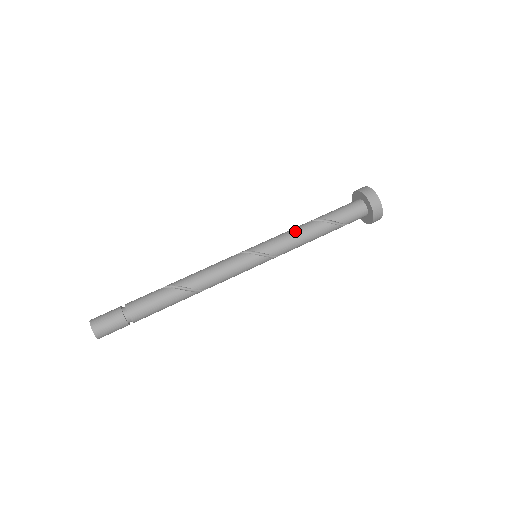
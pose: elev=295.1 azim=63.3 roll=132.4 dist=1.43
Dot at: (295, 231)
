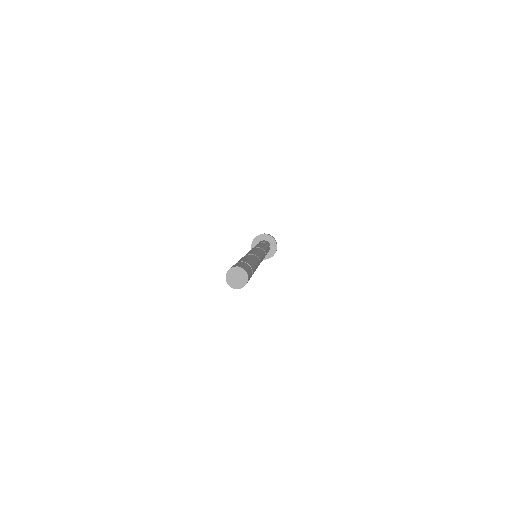
Dot at: occluded
